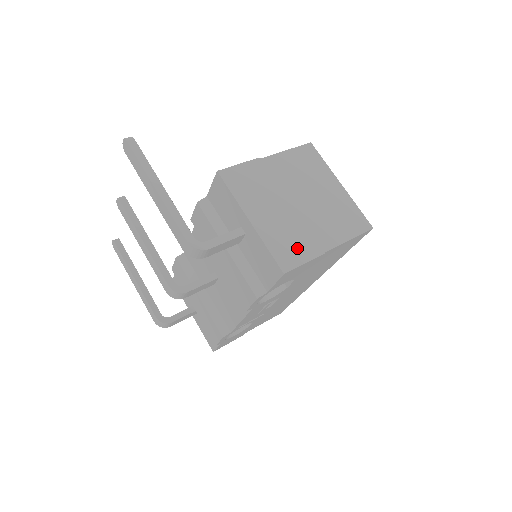
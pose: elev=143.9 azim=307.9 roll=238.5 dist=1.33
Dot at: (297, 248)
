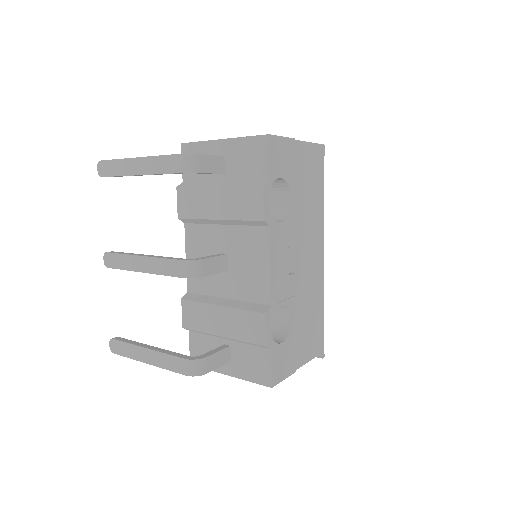
Dot at: occluded
